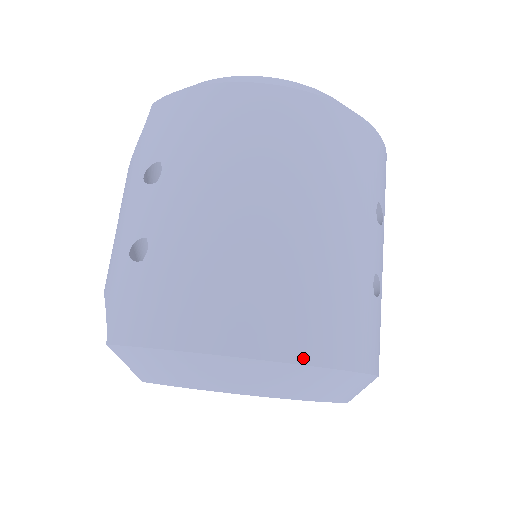
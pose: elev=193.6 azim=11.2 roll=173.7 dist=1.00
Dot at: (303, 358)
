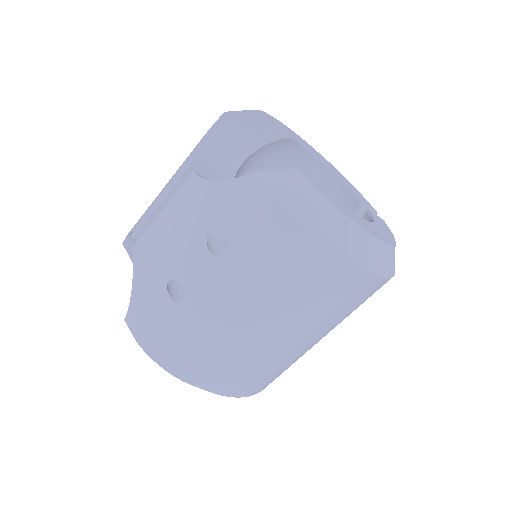
Dot at: (238, 395)
